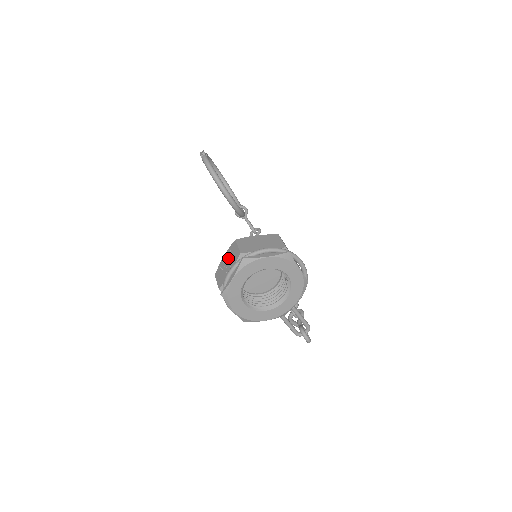
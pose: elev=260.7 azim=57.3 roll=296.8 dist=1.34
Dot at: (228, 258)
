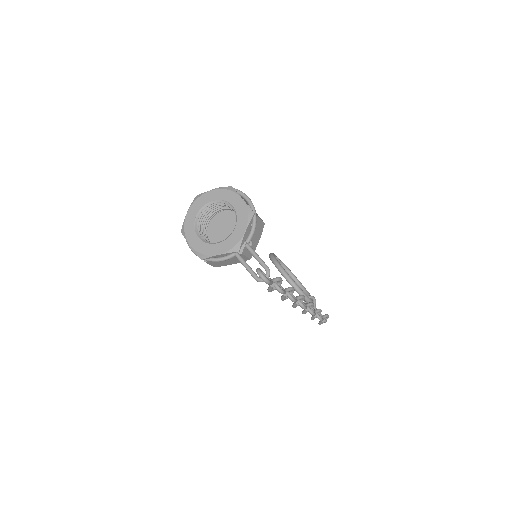
Dot at: occluded
